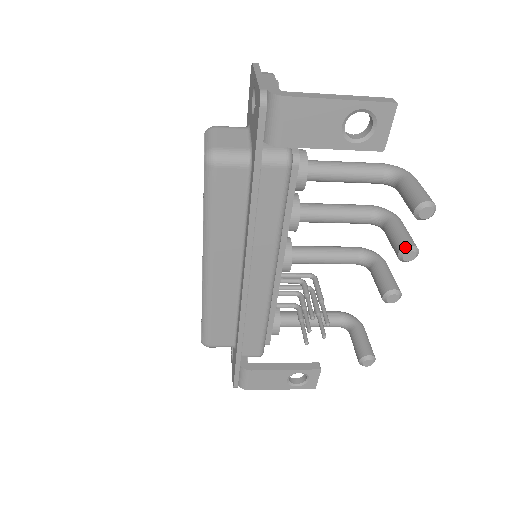
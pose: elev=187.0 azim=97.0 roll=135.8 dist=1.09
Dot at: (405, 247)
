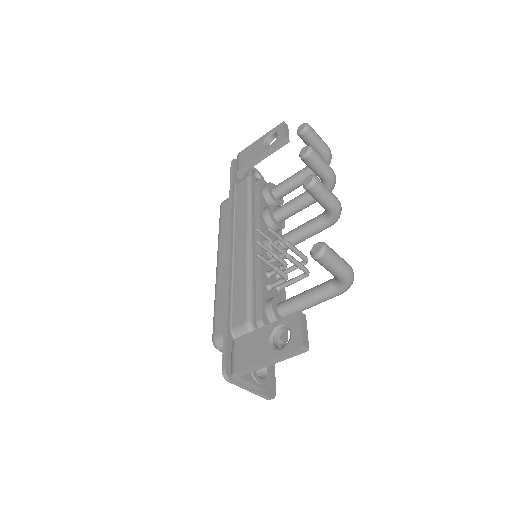
Dot at: (301, 150)
